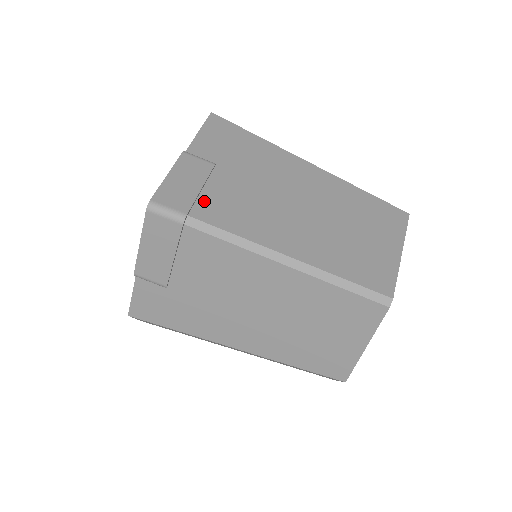
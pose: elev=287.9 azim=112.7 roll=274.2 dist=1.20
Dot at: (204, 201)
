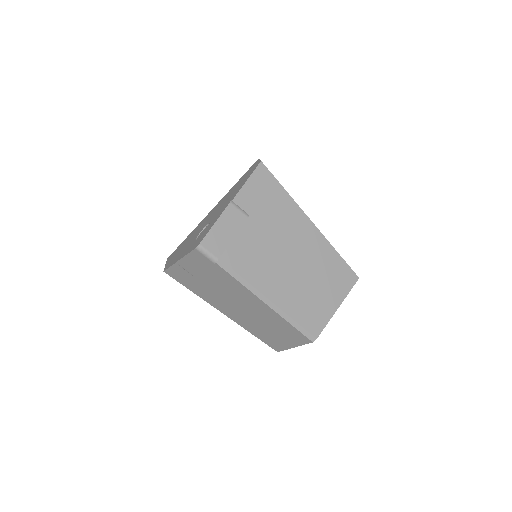
Dot at: (232, 248)
